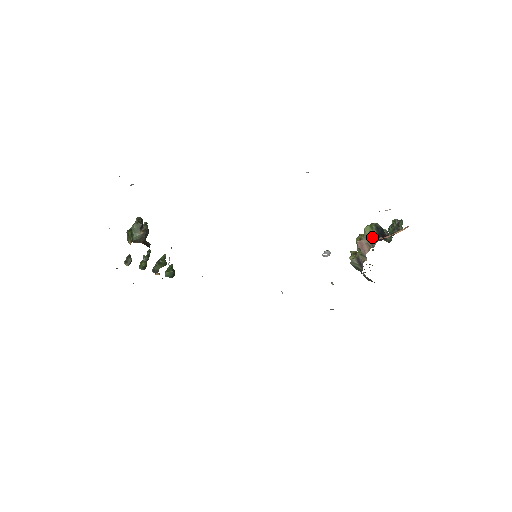
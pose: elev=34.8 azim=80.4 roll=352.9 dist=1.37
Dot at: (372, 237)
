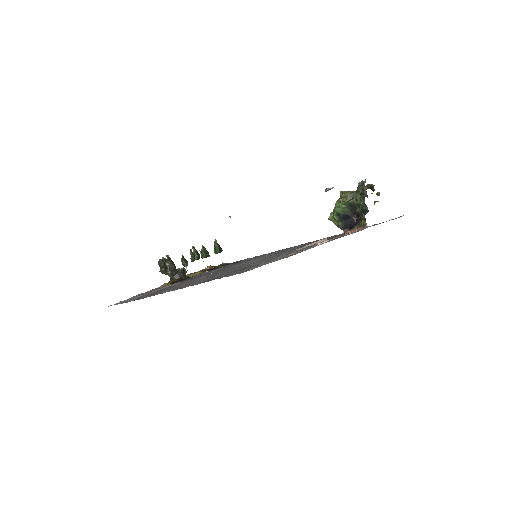
Dot at: occluded
